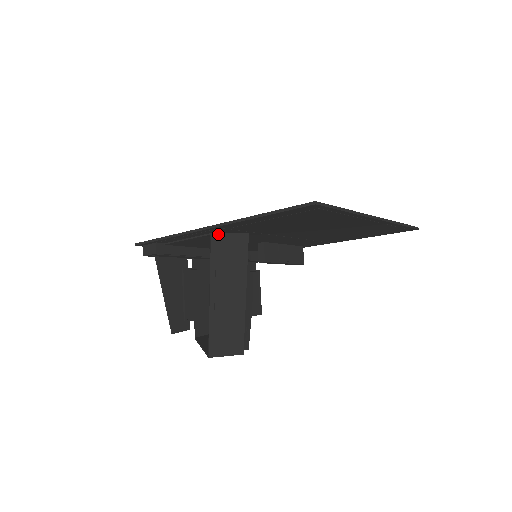
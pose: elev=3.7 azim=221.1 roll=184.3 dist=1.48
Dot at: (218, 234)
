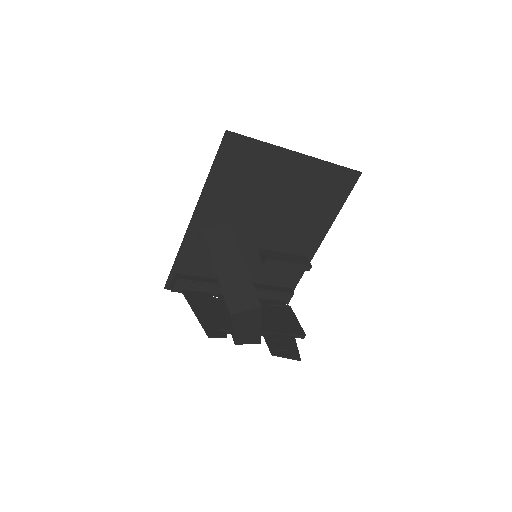
Dot at: (206, 229)
